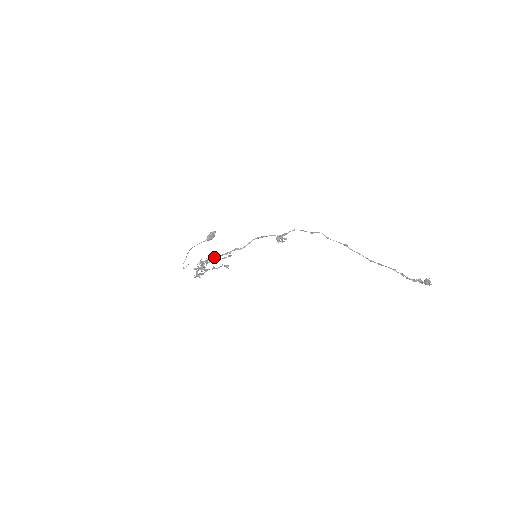
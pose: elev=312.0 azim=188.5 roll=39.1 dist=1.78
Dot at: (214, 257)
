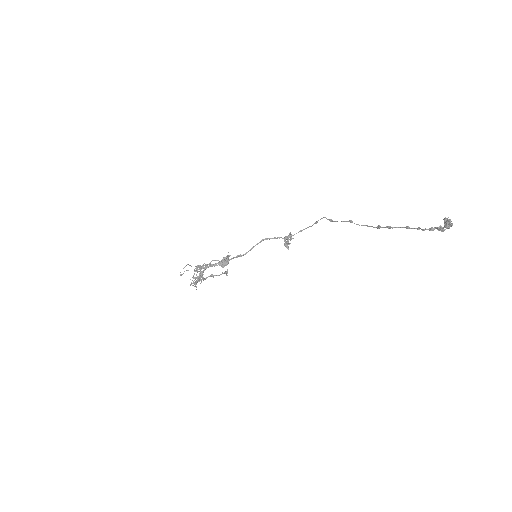
Dot at: (214, 264)
